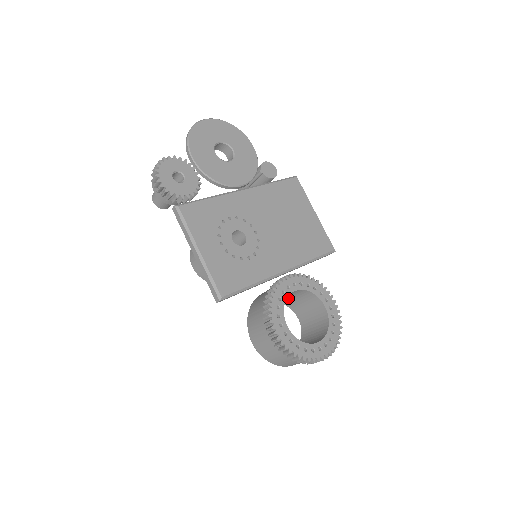
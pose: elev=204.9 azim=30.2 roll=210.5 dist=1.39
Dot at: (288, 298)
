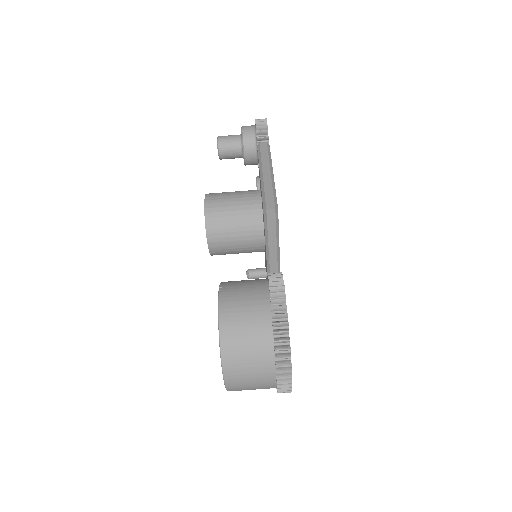
Dot at: occluded
